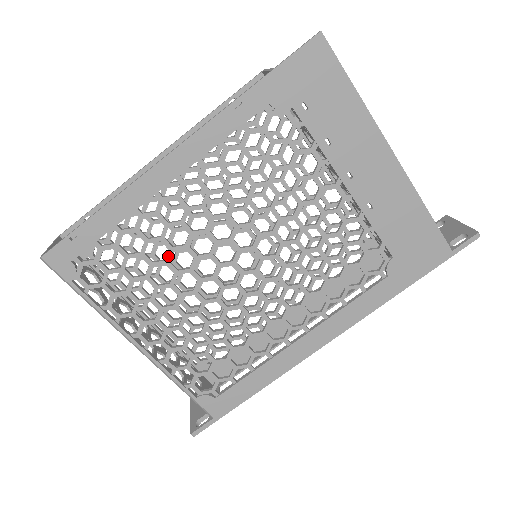
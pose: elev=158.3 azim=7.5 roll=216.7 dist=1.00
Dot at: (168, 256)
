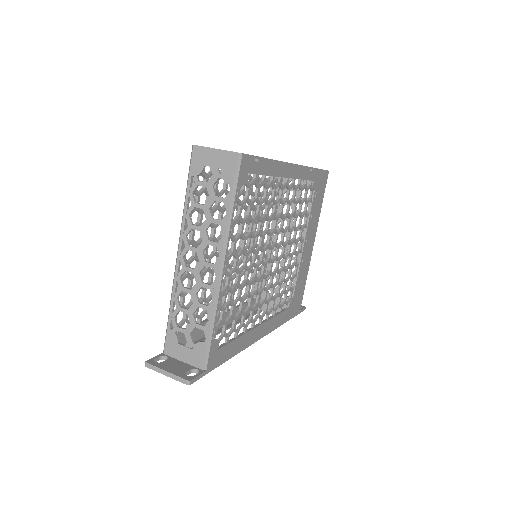
Dot at: (264, 217)
